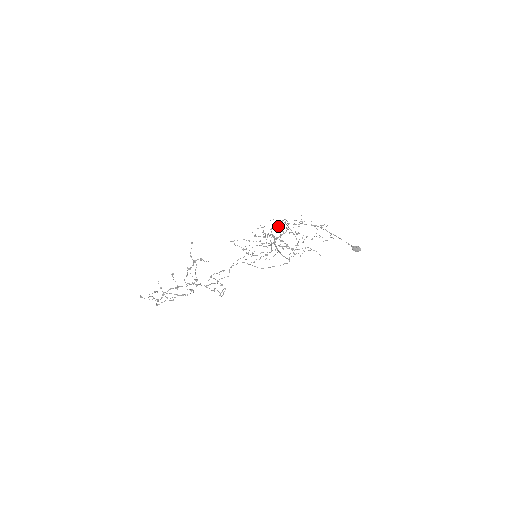
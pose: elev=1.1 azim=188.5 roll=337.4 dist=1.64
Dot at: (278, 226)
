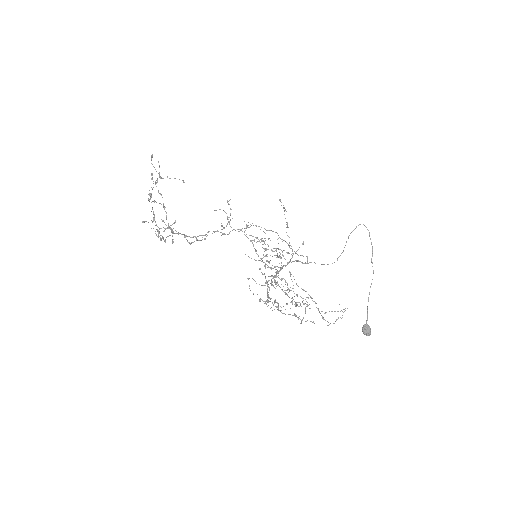
Dot at: occluded
